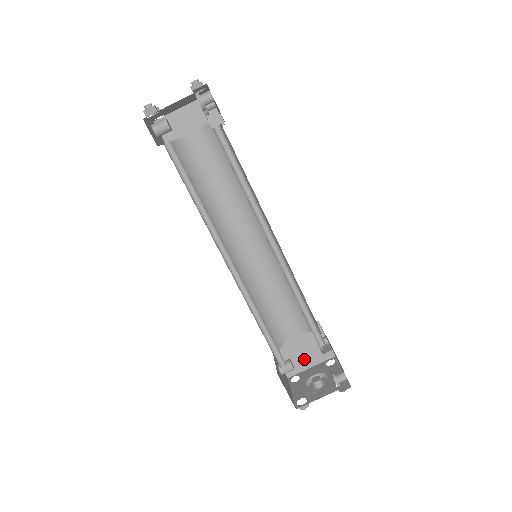
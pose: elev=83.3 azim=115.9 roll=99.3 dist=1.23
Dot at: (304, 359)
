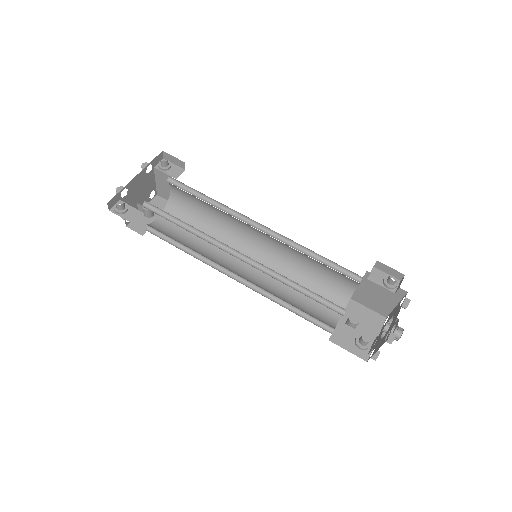
Dot at: (384, 301)
